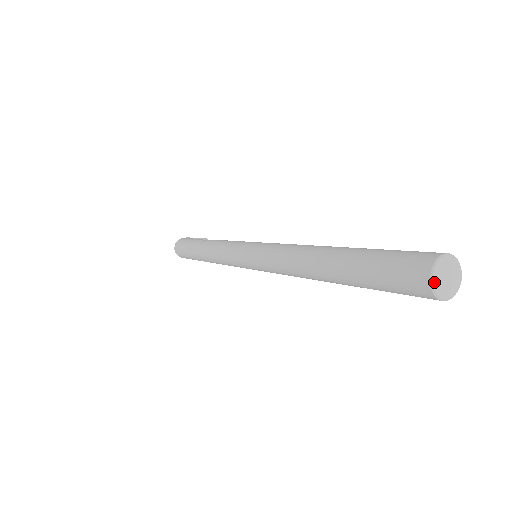
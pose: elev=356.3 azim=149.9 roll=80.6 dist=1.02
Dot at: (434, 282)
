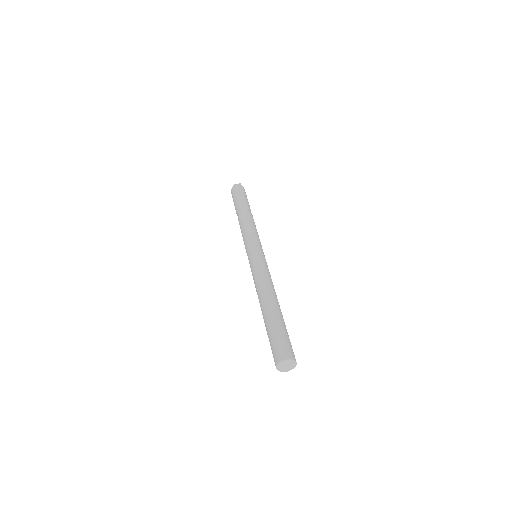
Dot at: (278, 366)
